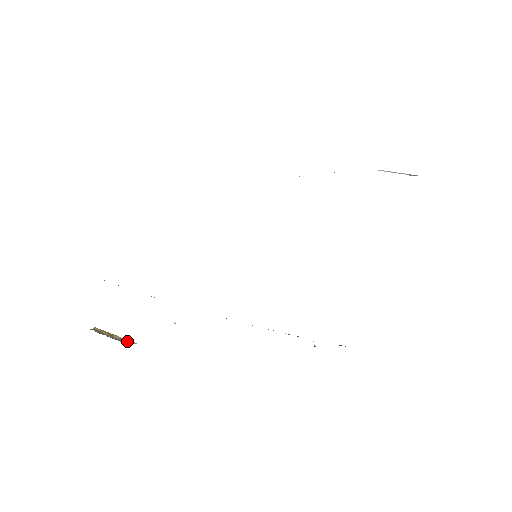
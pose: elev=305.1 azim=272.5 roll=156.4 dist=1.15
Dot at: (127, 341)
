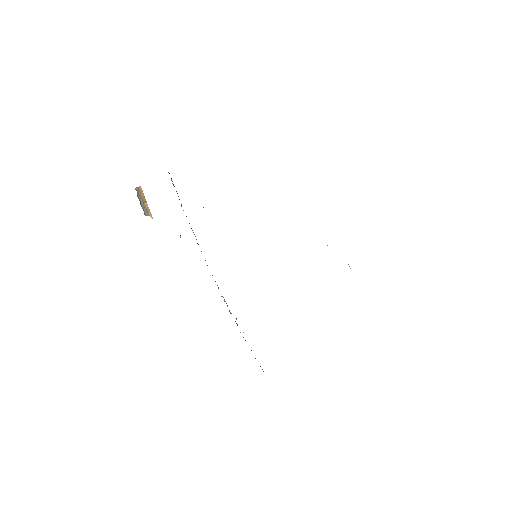
Dot at: (149, 213)
